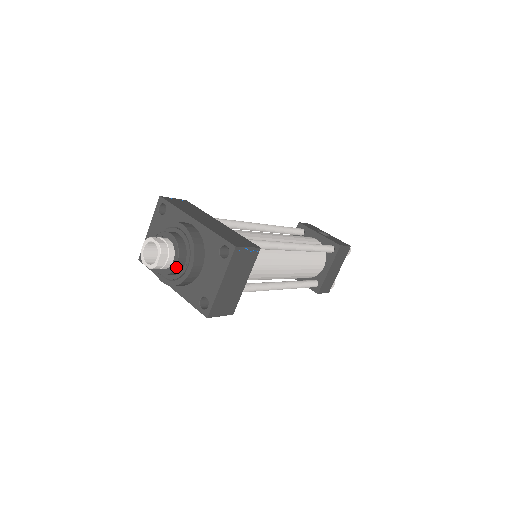
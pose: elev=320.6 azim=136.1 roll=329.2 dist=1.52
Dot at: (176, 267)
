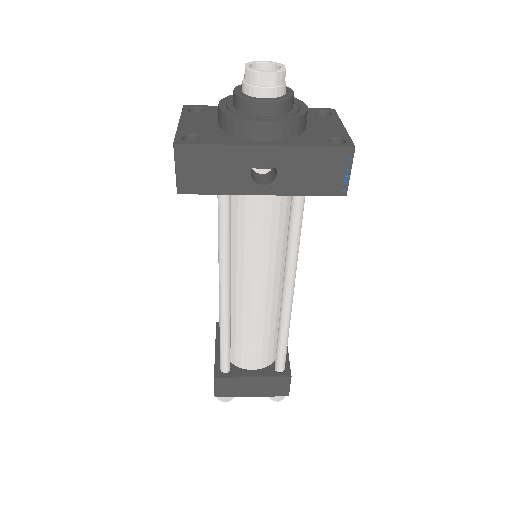
Dot at: (293, 96)
